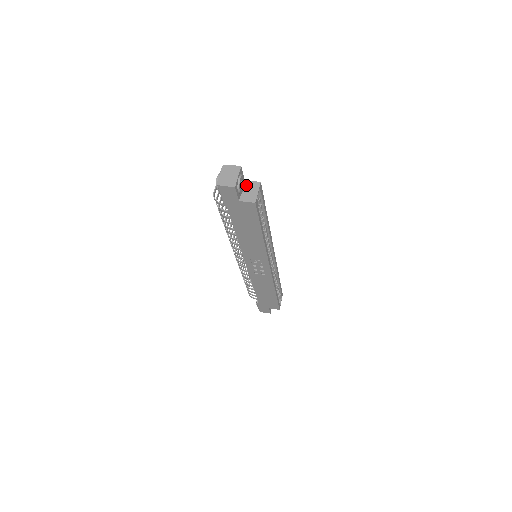
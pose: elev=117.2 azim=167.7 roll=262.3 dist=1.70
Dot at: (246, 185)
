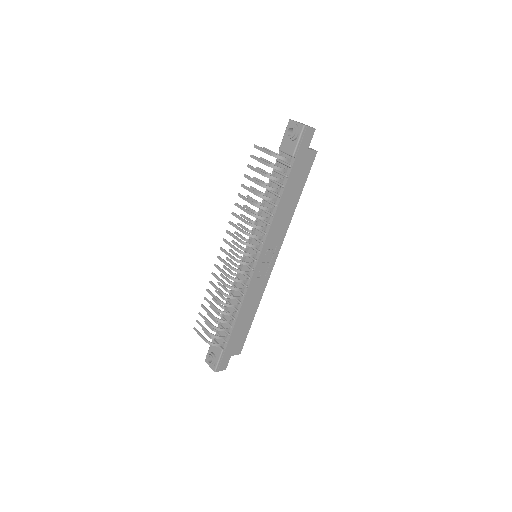
Dot at: occluded
